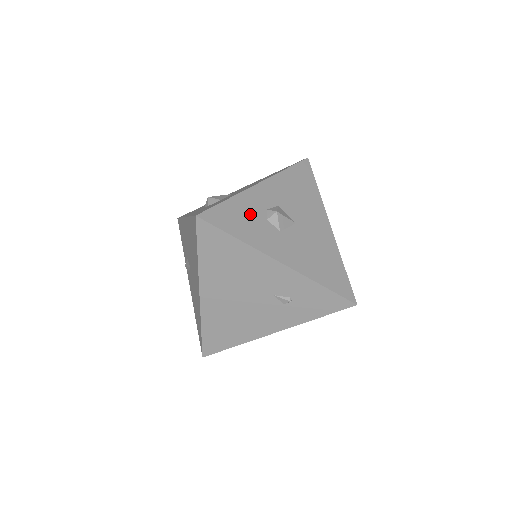
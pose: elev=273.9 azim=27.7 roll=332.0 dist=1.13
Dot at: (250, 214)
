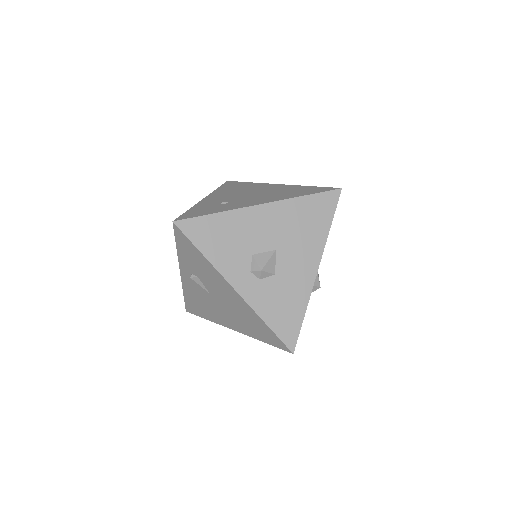
Dot at: occluded
